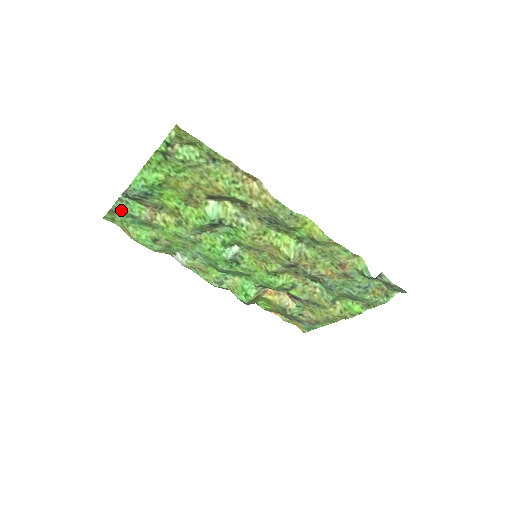
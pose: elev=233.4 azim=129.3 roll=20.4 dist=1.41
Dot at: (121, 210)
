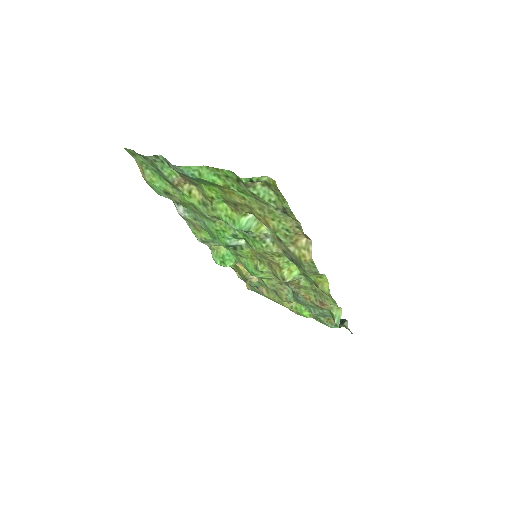
Dot at: (150, 160)
